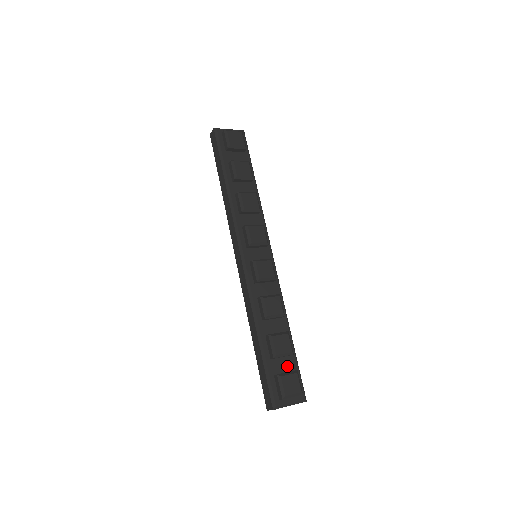
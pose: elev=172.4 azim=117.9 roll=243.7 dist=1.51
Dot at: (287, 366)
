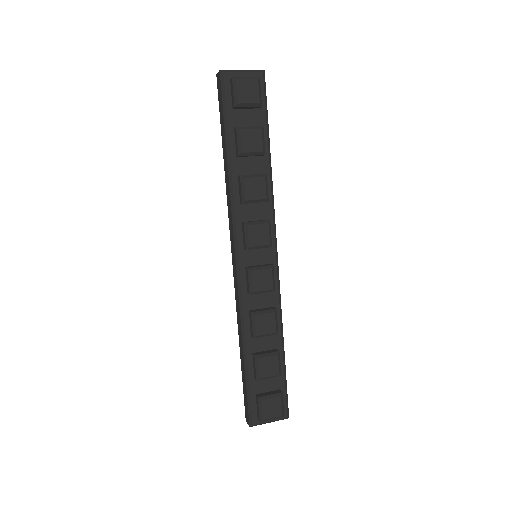
Dot at: (273, 385)
